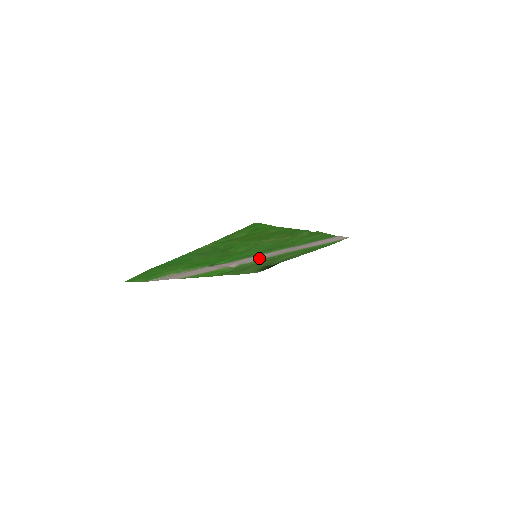
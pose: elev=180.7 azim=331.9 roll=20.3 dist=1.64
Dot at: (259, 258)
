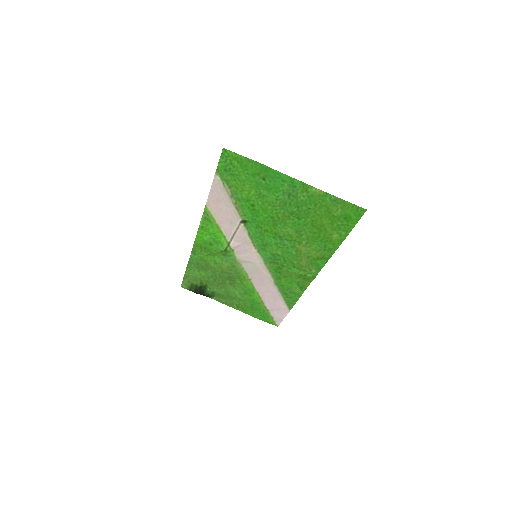
Dot at: (249, 262)
